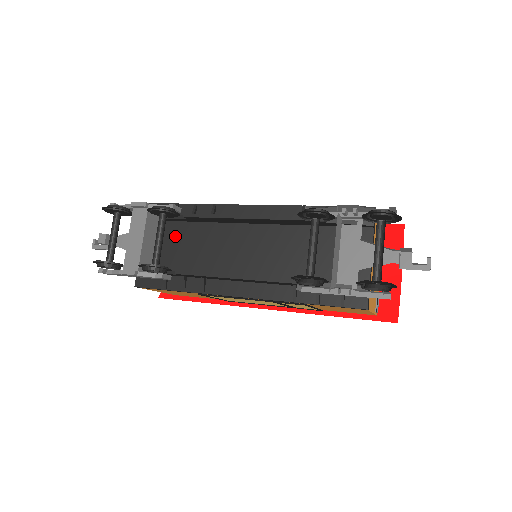
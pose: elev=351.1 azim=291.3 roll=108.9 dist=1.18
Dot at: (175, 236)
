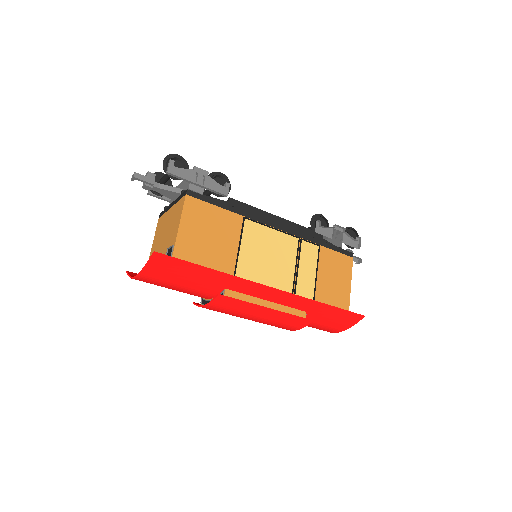
Dot at: occluded
